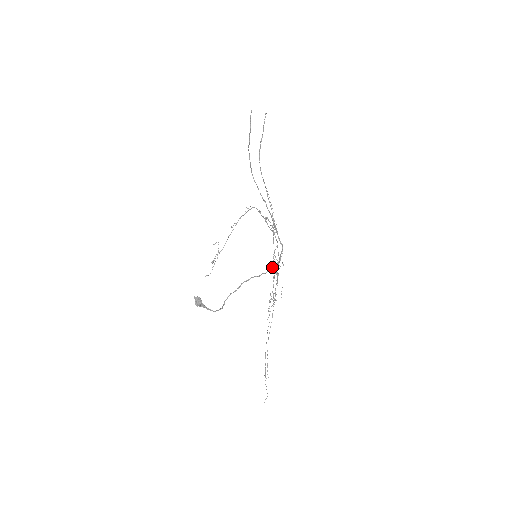
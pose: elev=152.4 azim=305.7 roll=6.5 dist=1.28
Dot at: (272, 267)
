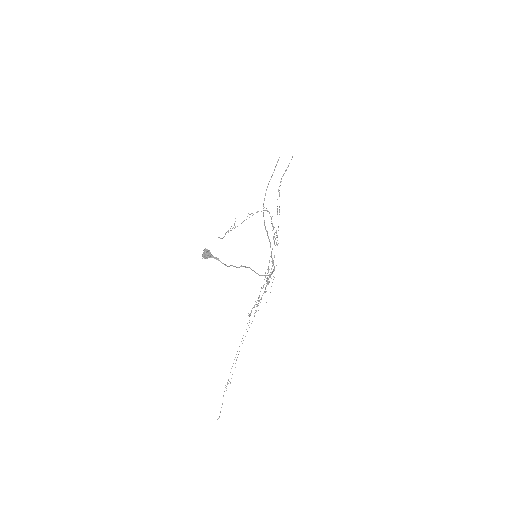
Dot at: (265, 275)
